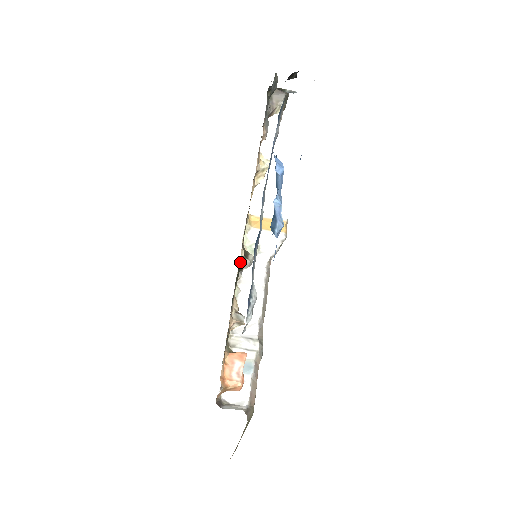
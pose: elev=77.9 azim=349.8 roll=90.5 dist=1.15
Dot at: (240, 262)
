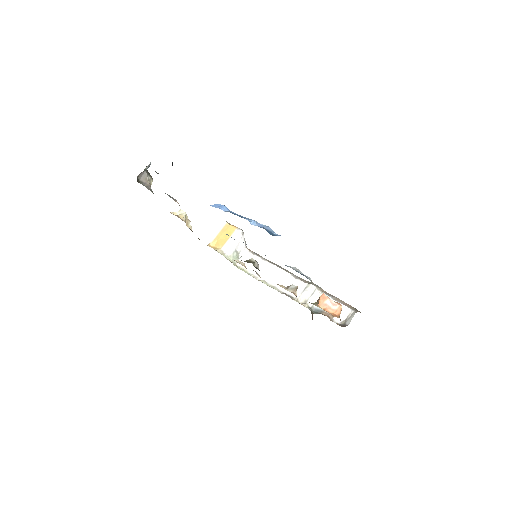
Dot at: occluded
